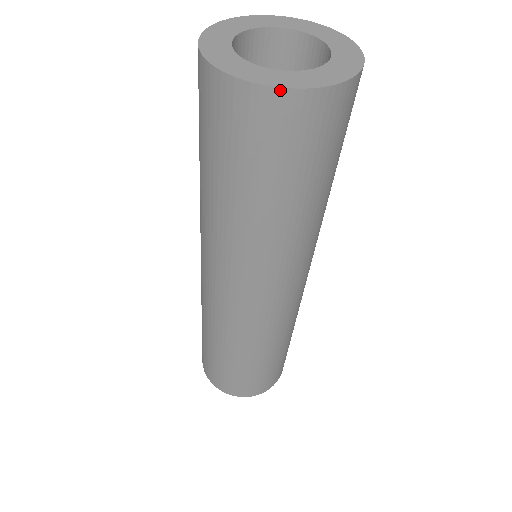
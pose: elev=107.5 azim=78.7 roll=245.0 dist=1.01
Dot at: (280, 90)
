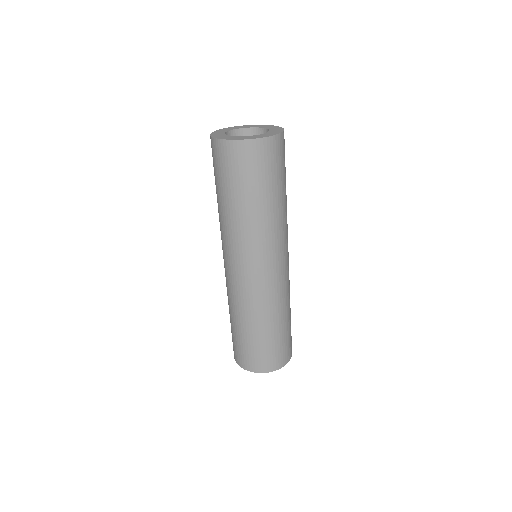
Dot at: (227, 141)
